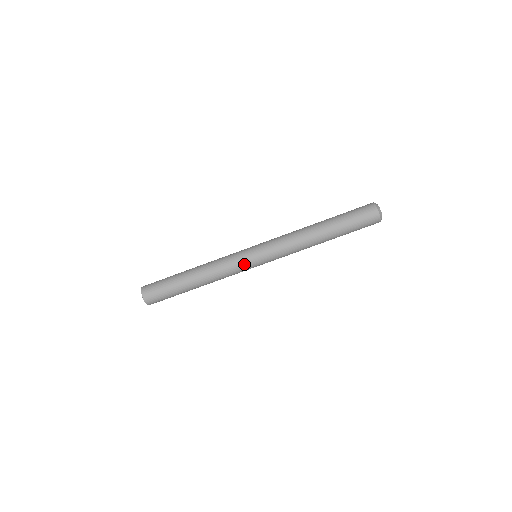
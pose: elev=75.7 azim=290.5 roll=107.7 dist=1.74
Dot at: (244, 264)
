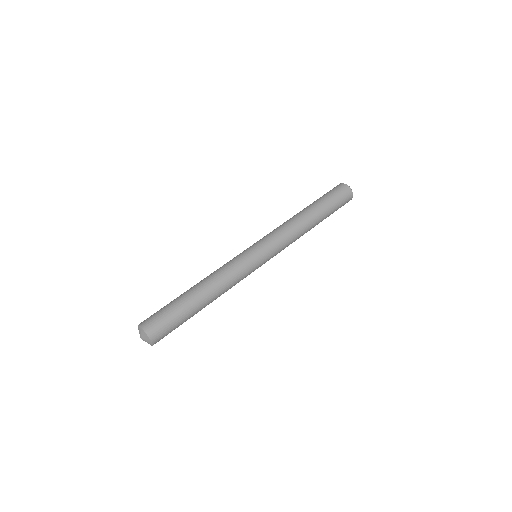
Dot at: (246, 257)
